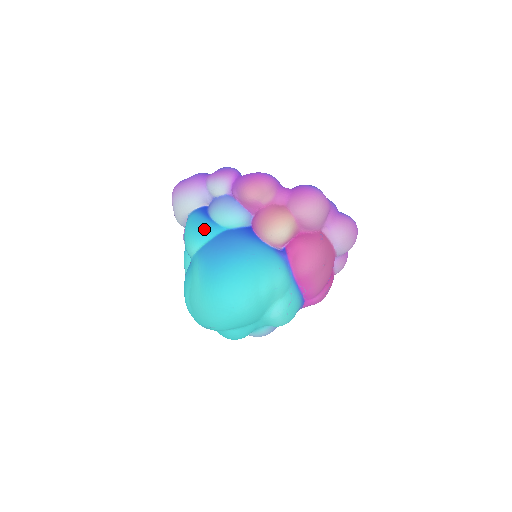
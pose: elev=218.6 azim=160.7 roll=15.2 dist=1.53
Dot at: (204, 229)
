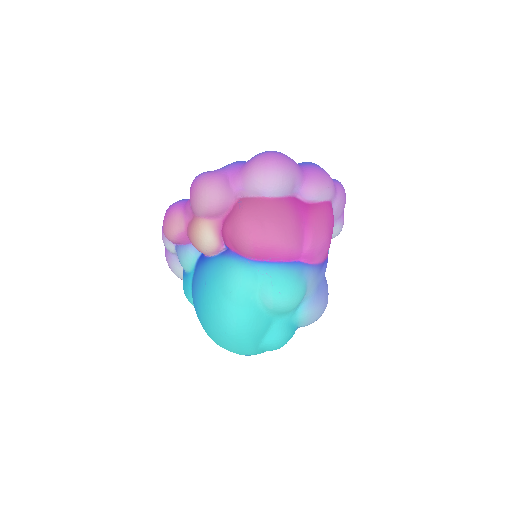
Dot at: (185, 286)
